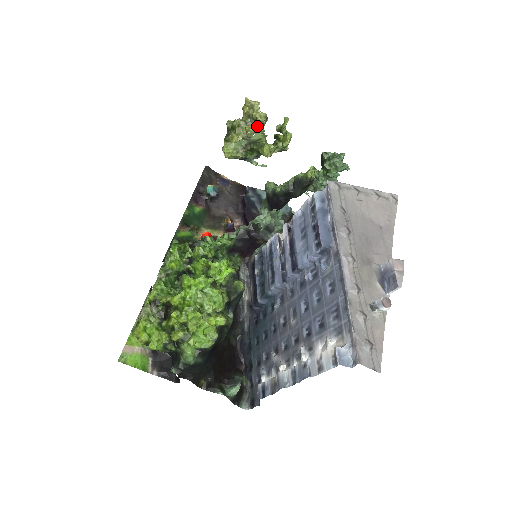
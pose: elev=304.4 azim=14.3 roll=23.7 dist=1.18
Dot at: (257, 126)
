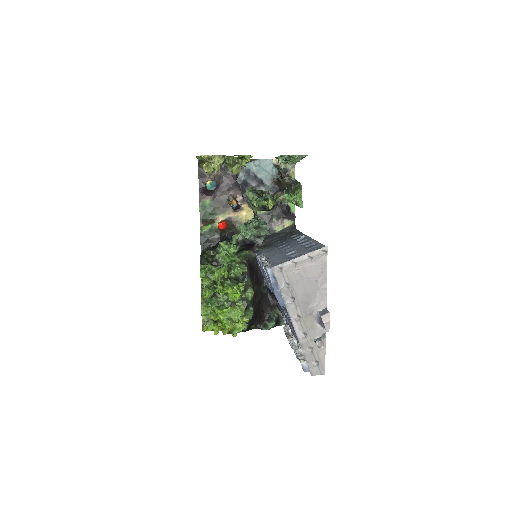
Dot at: occluded
